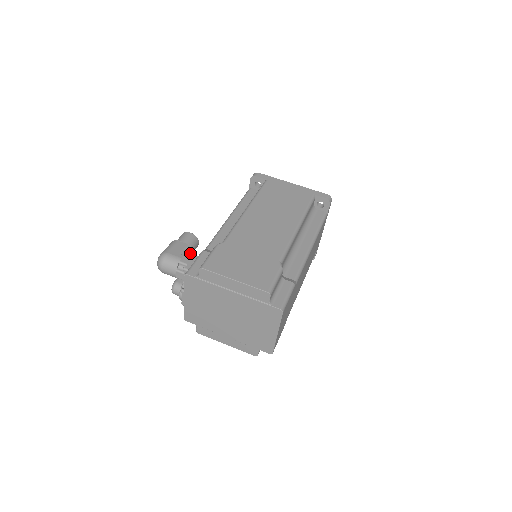
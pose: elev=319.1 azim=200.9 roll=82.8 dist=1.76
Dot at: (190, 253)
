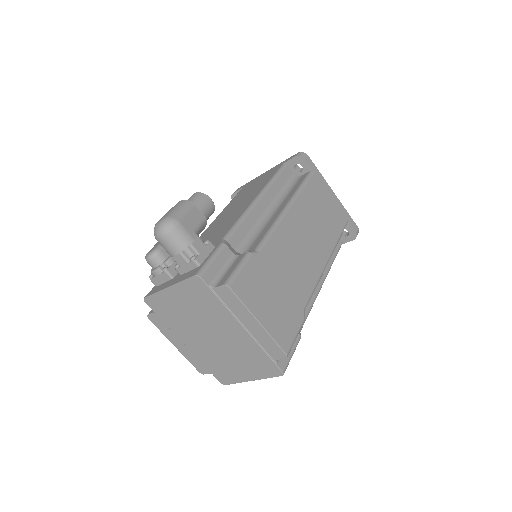
Dot at: (201, 230)
